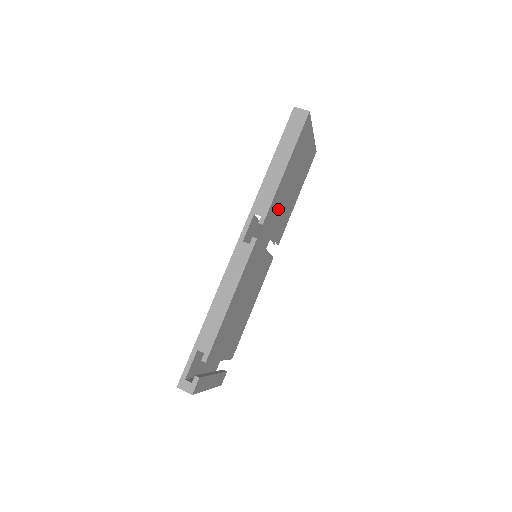
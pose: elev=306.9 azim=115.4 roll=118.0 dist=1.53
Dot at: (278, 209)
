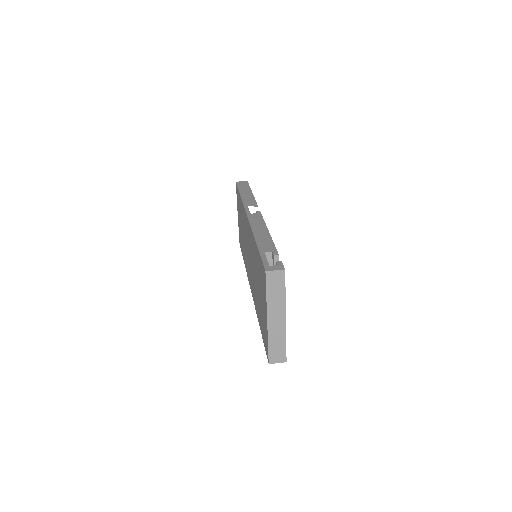
Dot at: occluded
